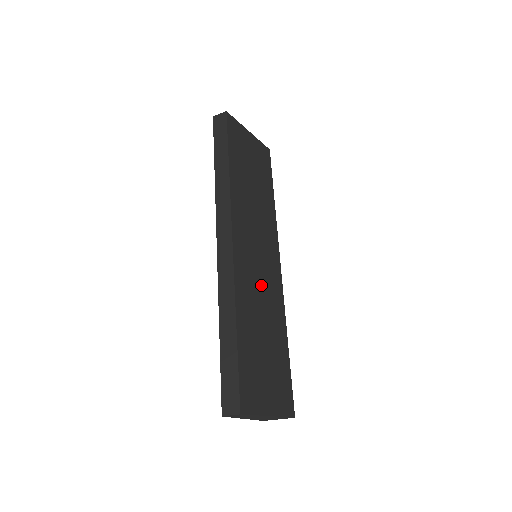
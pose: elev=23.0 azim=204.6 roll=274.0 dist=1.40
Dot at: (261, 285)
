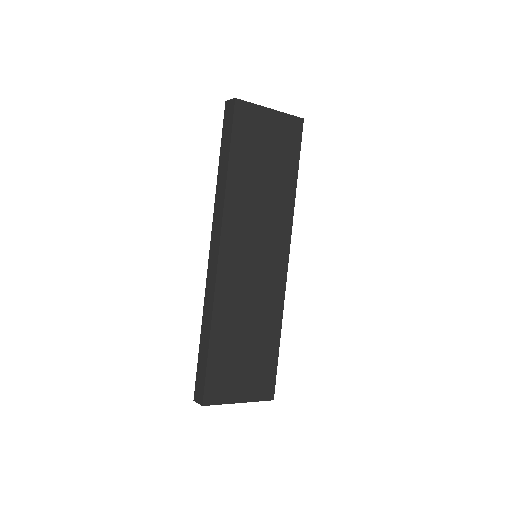
Dot at: (253, 288)
